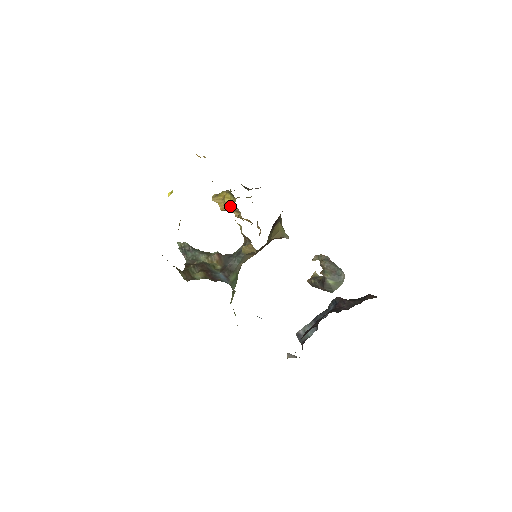
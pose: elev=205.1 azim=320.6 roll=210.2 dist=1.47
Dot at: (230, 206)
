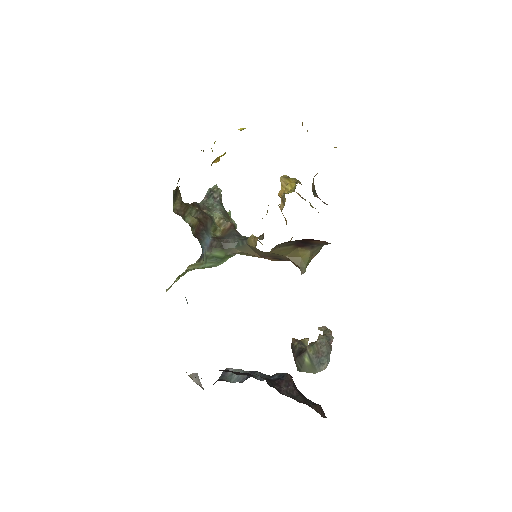
Dot at: (284, 193)
